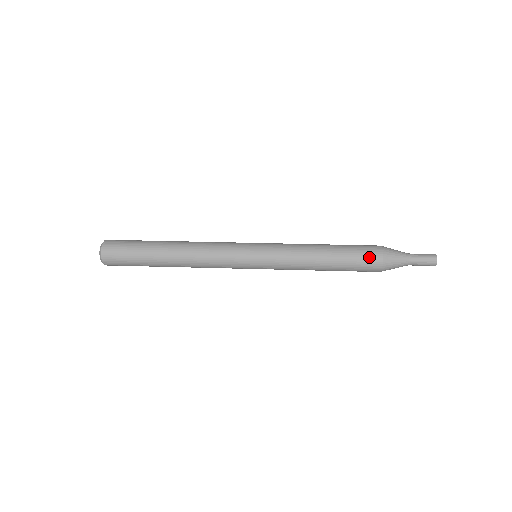
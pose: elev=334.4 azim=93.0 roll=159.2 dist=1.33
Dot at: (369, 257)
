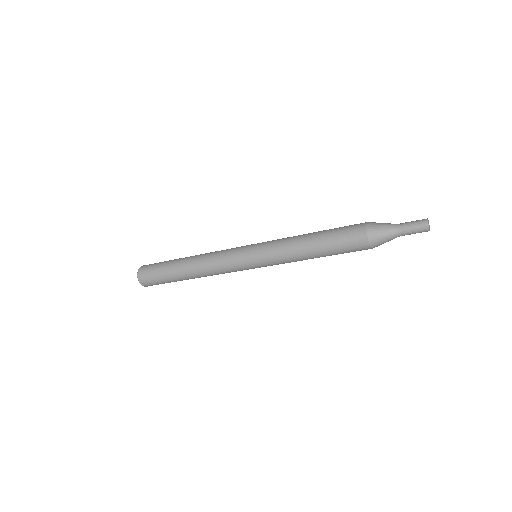
Dot at: (352, 232)
